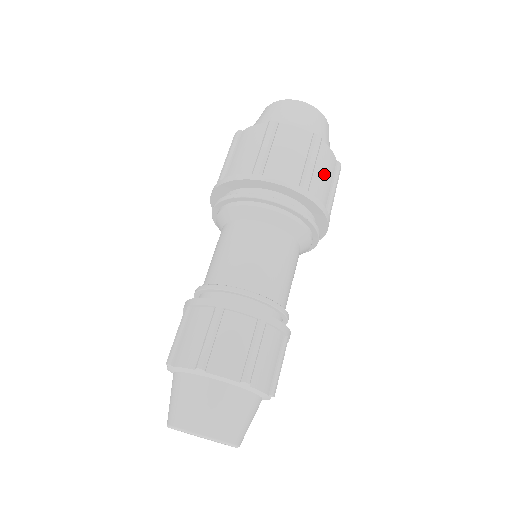
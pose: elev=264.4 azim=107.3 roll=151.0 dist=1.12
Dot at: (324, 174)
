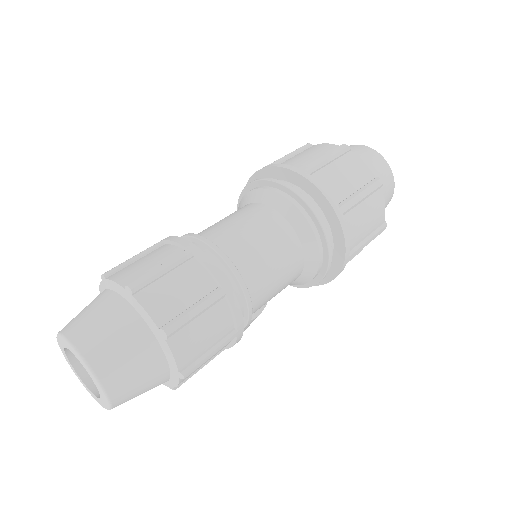
Dot at: (366, 217)
